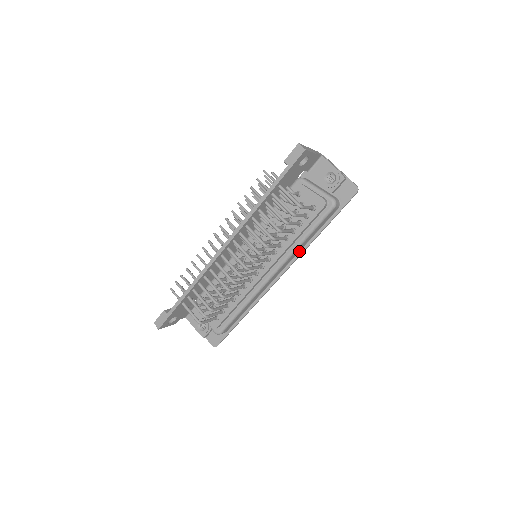
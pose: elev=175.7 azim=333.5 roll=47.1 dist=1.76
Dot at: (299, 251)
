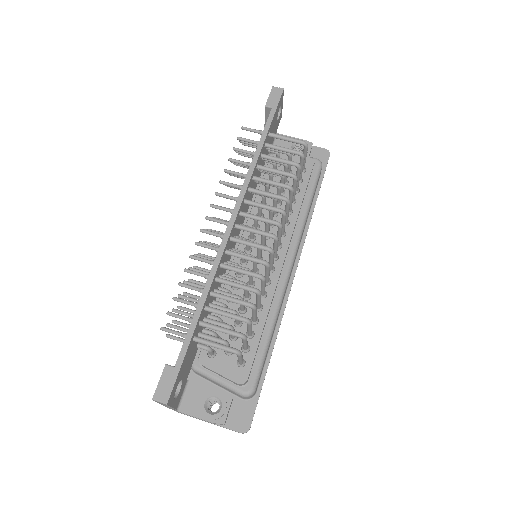
Dot at: (302, 234)
